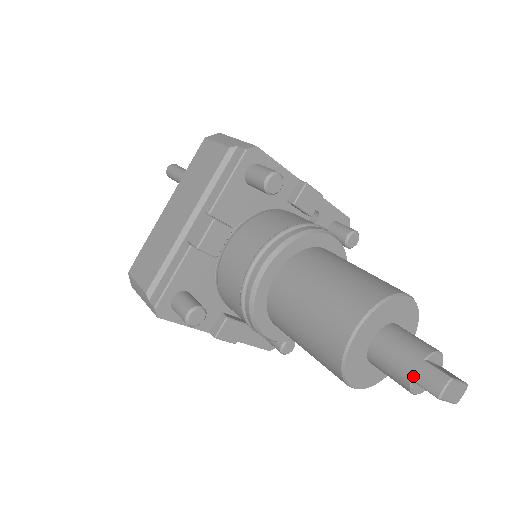
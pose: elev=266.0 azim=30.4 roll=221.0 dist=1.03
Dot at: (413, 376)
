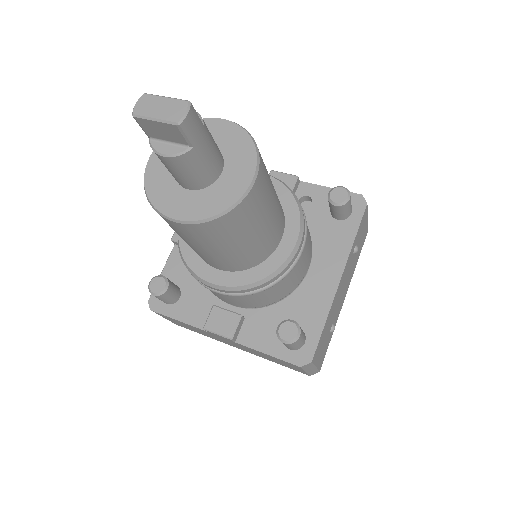
Dot at: (149, 134)
